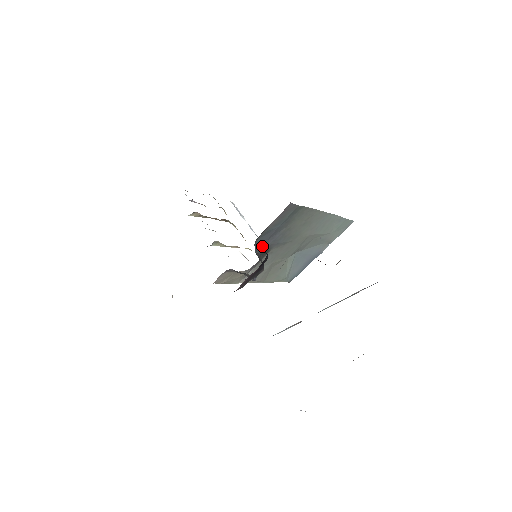
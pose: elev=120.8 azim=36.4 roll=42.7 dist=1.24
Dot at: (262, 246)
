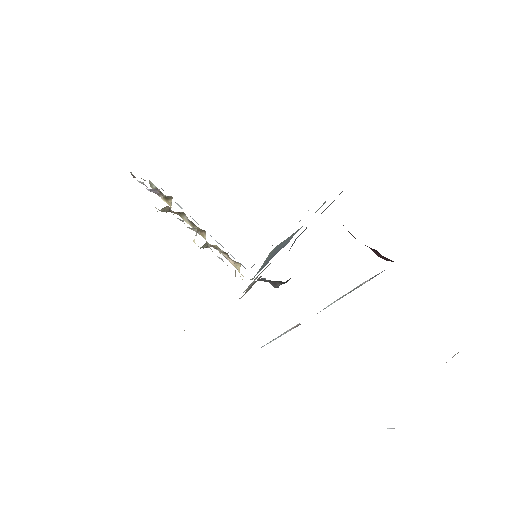
Dot at: (292, 245)
